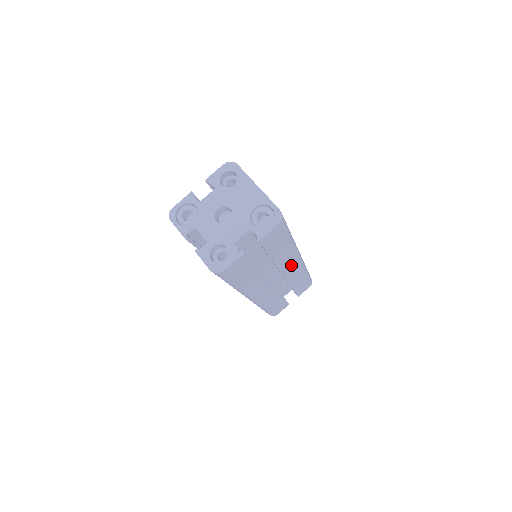
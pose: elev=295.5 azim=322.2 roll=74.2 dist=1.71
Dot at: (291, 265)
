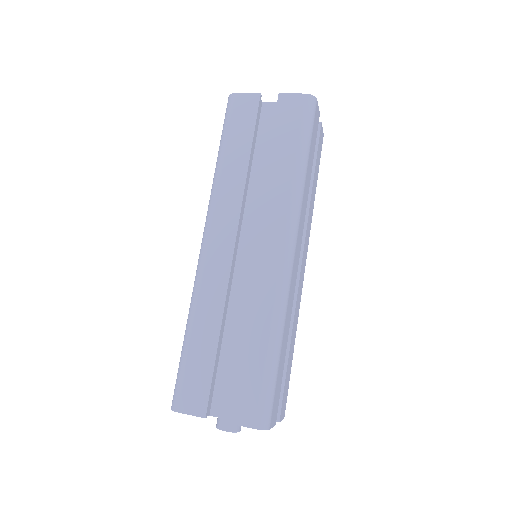
Dot at: (305, 254)
